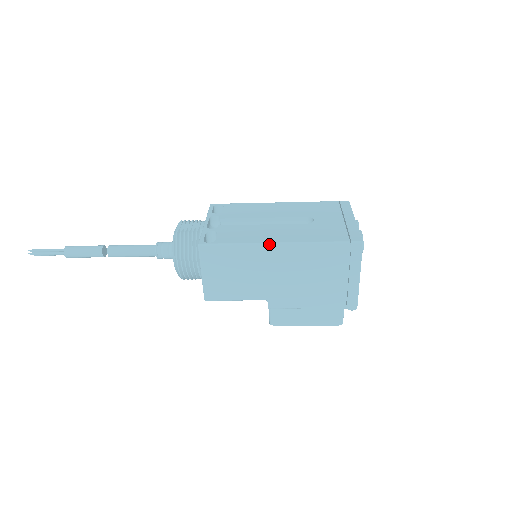
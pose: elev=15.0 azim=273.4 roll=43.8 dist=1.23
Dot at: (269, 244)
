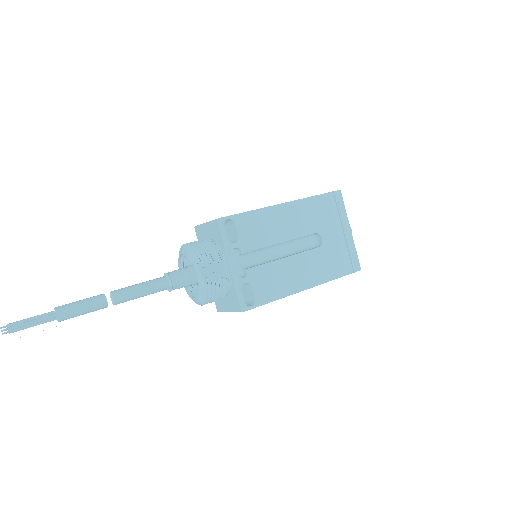
Dot at: occluded
